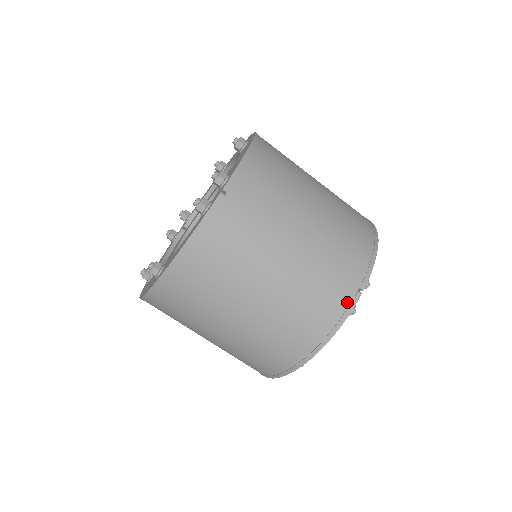
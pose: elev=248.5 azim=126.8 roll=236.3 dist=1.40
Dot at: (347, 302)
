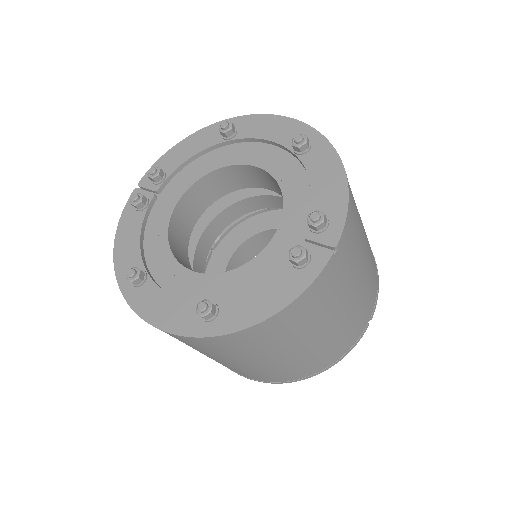
Dot at: (360, 334)
